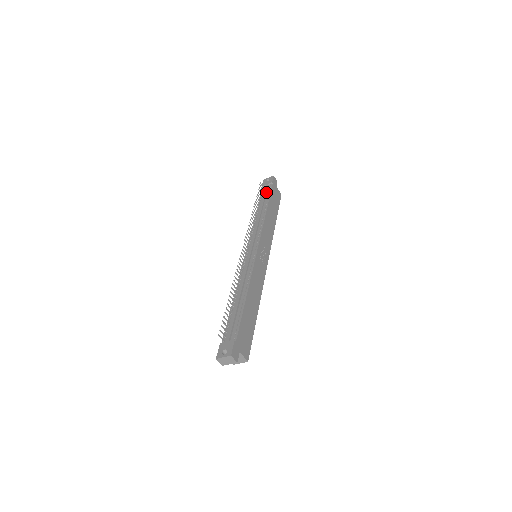
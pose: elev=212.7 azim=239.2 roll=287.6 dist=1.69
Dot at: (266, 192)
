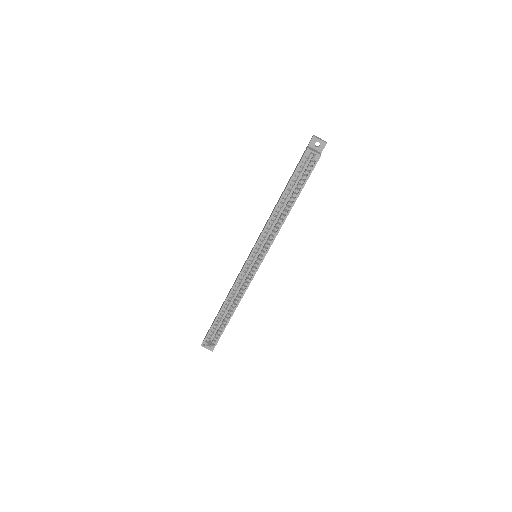
Dot at: occluded
